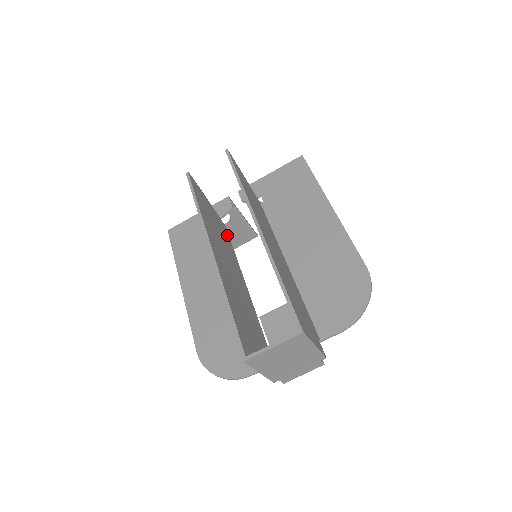
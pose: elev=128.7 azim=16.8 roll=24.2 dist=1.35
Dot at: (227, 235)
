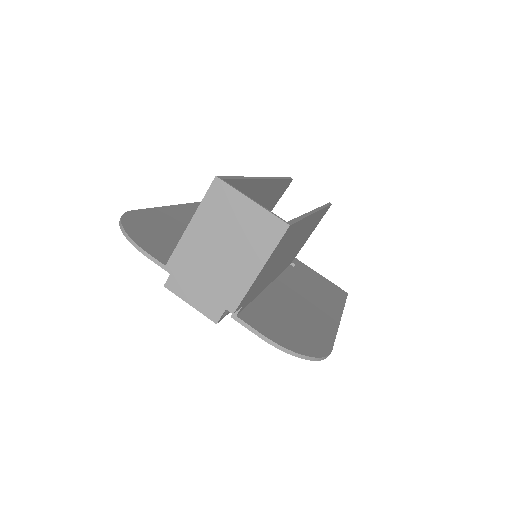
Dot at: occluded
